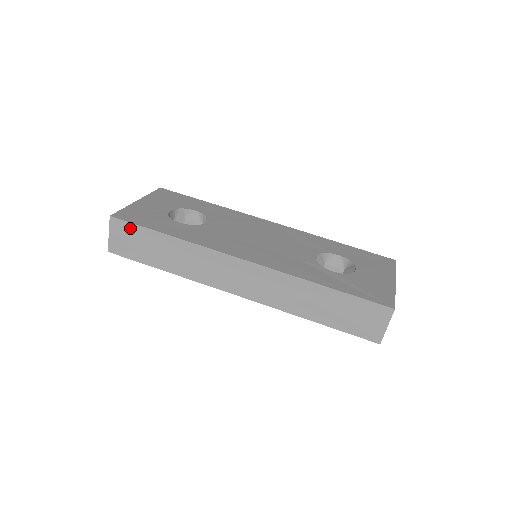
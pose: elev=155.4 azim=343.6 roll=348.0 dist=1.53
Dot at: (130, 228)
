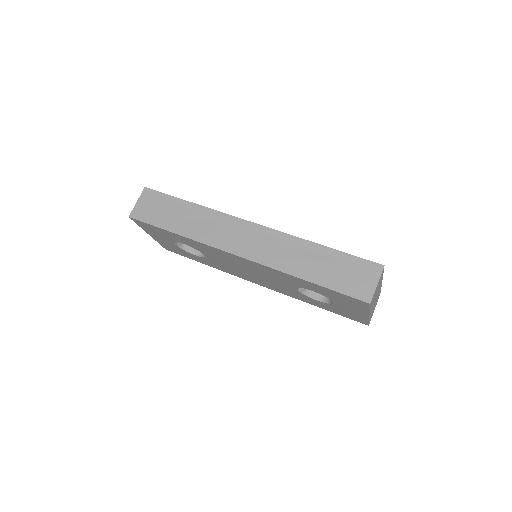
Dot at: (159, 197)
